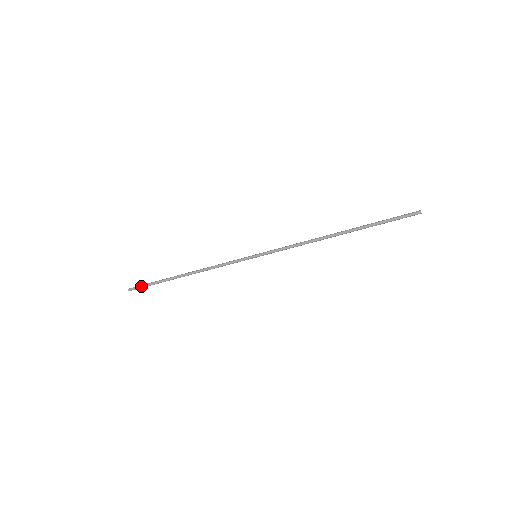
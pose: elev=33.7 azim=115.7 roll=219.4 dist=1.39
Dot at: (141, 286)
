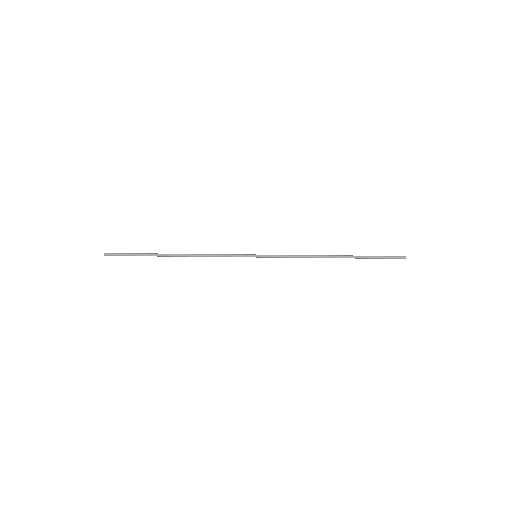
Dot at: occluded
